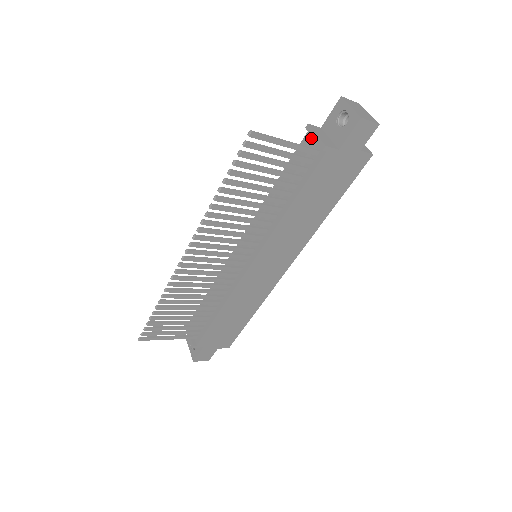
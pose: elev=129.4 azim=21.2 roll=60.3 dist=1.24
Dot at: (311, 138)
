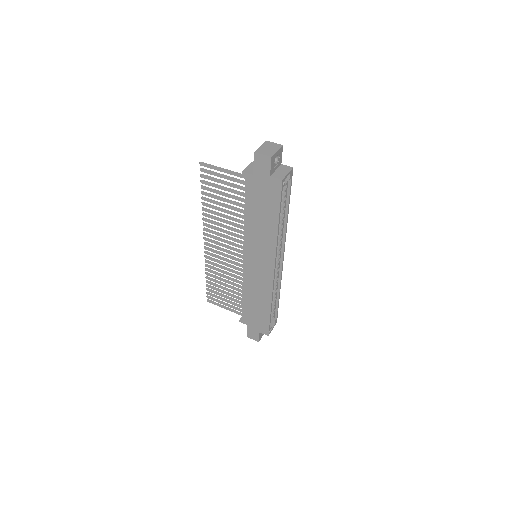
Dot at: occluded
